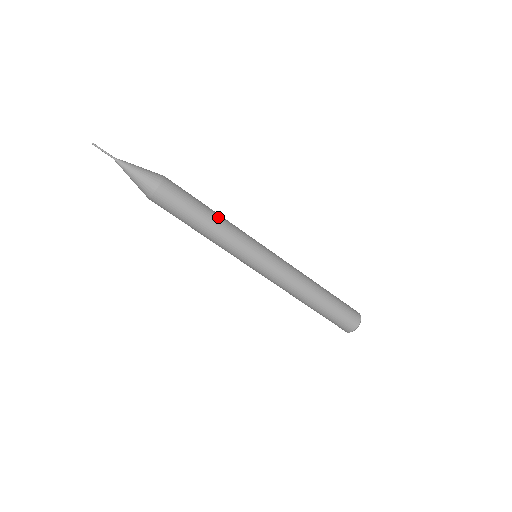
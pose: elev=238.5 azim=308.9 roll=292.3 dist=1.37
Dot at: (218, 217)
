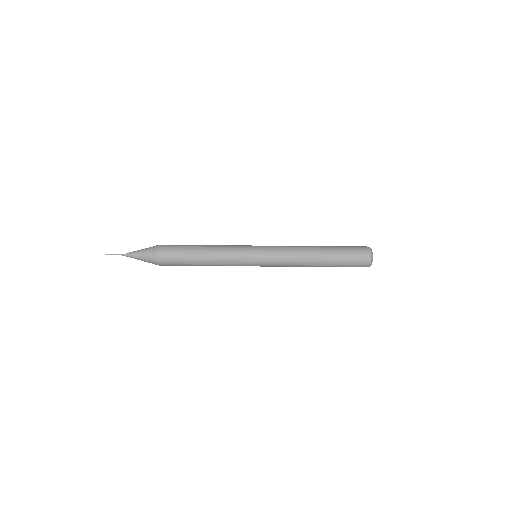
Dot at: occluded
